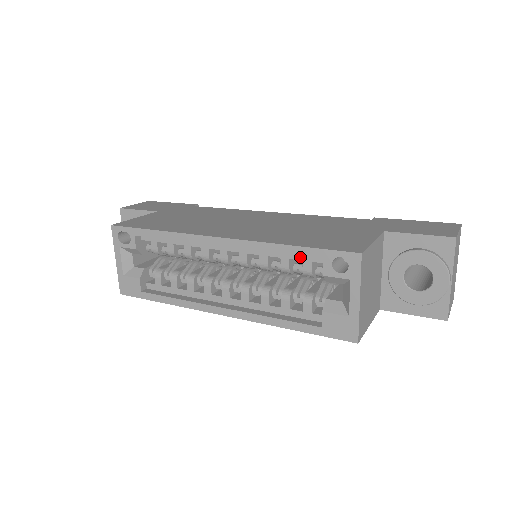
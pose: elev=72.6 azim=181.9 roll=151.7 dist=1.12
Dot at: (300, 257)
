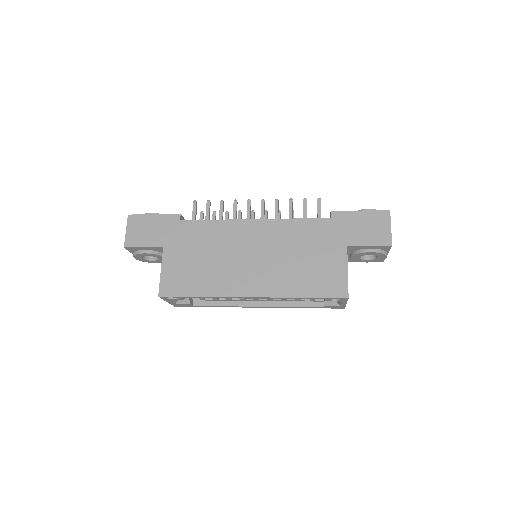
Dot at: occluded
